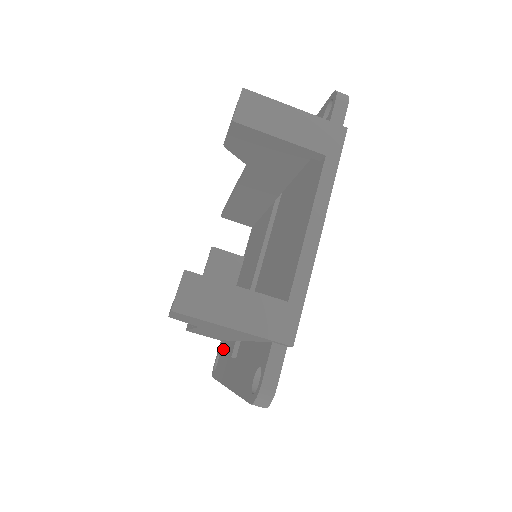
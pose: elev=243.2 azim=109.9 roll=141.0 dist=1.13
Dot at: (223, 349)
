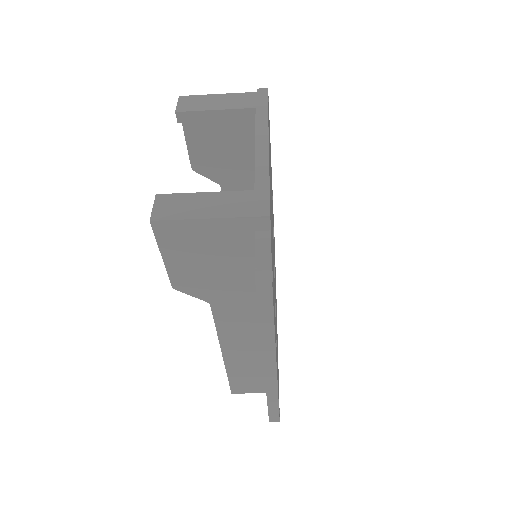
Dot at: occluded
